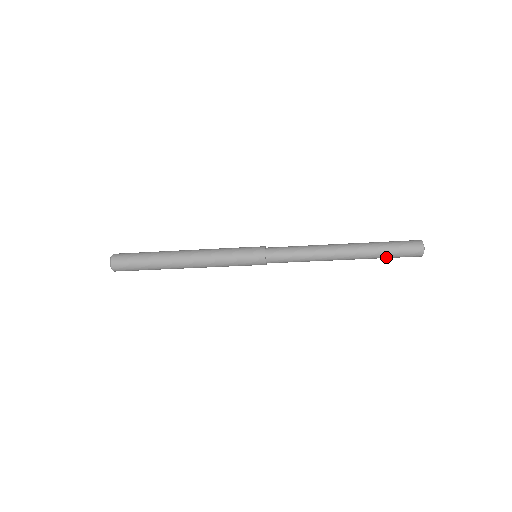
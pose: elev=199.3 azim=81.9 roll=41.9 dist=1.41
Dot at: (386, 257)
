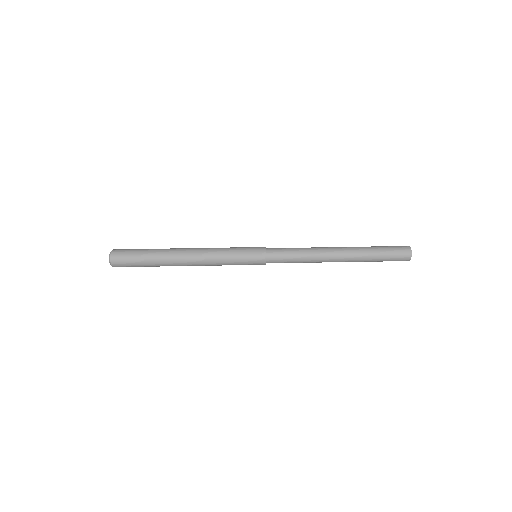
Dot at: (378, 250)
